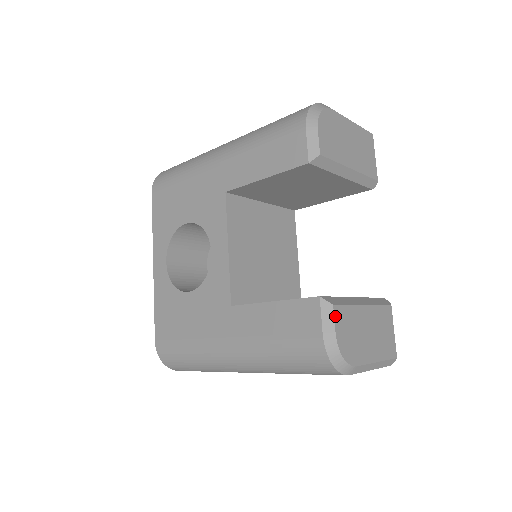
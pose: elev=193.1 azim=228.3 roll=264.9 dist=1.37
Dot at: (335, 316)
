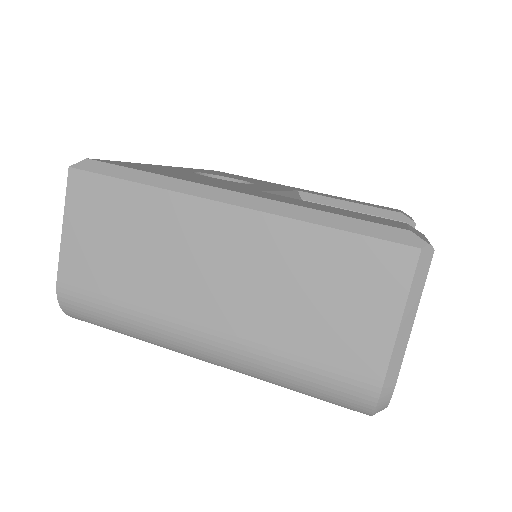
Dot at: occluded
